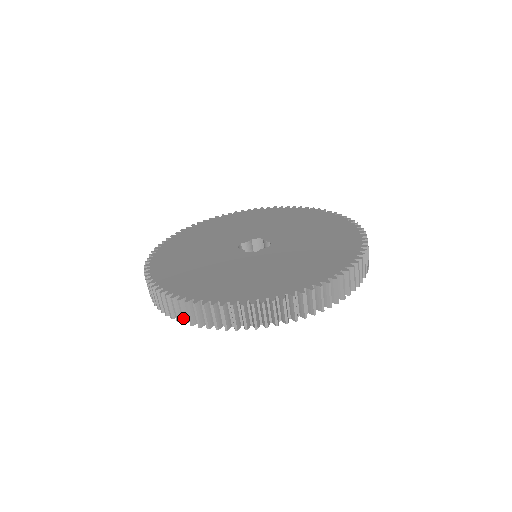
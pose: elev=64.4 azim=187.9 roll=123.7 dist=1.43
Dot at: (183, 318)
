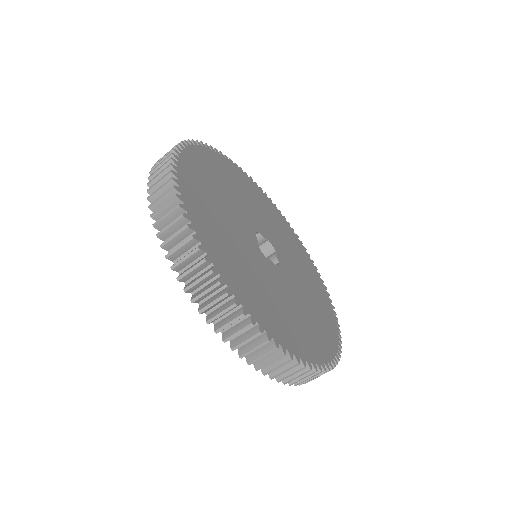
Dot at: (164, 231)
